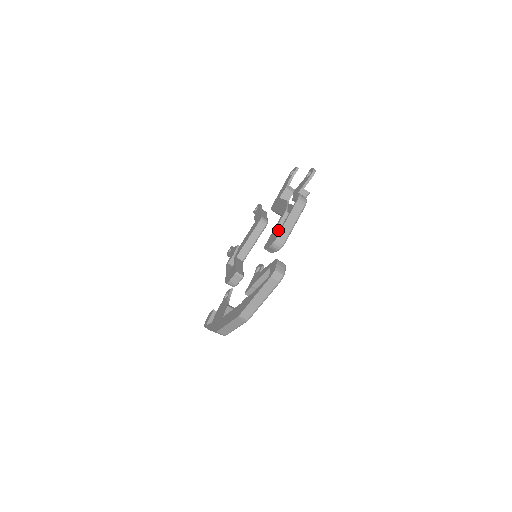
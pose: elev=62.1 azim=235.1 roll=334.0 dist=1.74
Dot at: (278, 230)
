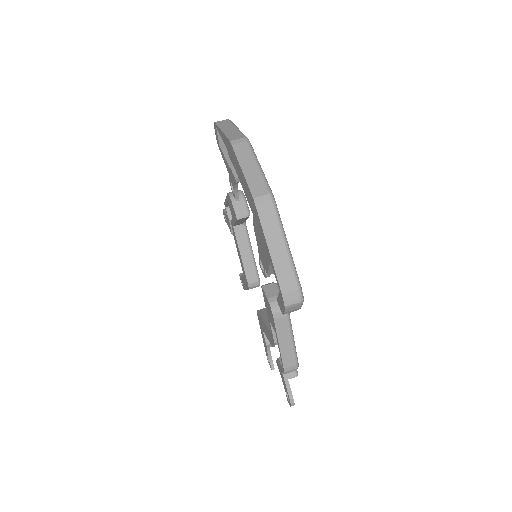
Dot at: (228, 203)
